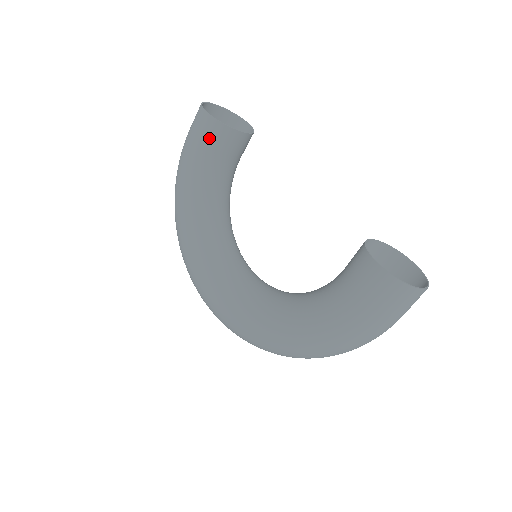
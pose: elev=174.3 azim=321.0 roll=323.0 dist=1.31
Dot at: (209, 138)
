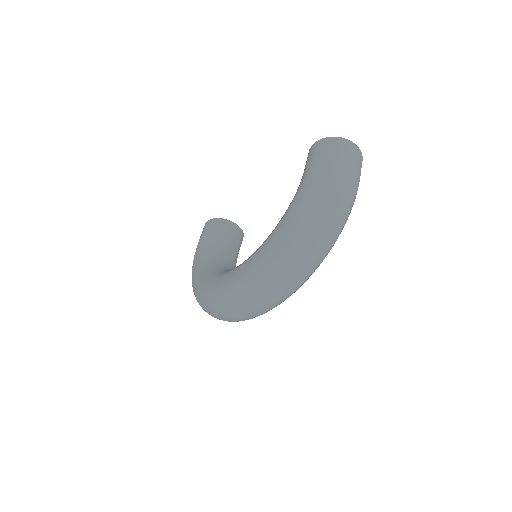
Dot at: (211, 229)
